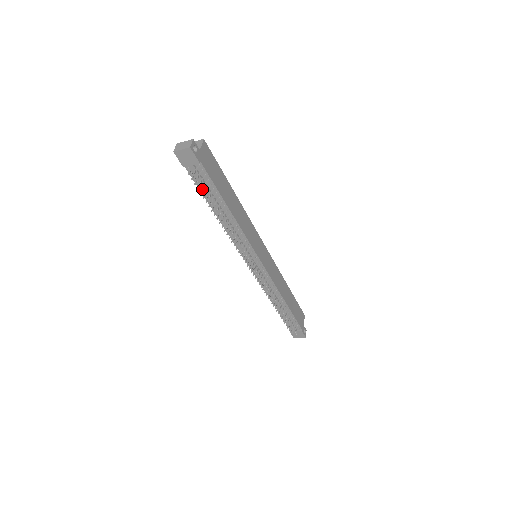
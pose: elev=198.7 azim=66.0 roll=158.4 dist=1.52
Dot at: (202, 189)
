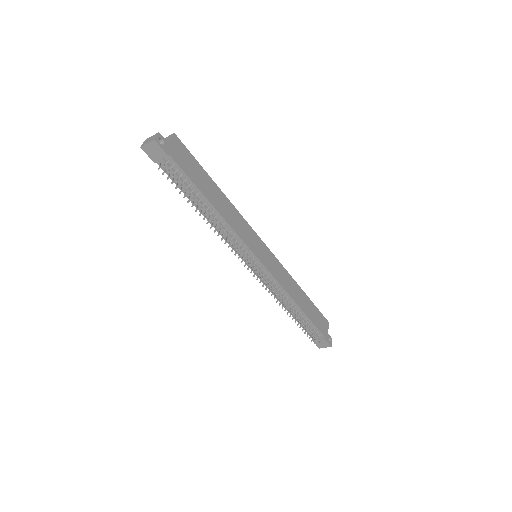
Dot at: (179, 185)
